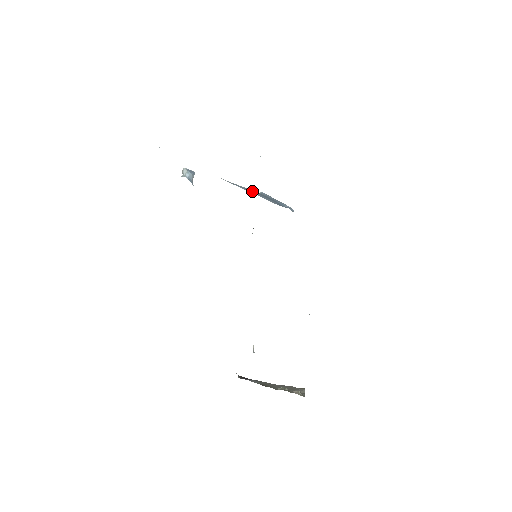
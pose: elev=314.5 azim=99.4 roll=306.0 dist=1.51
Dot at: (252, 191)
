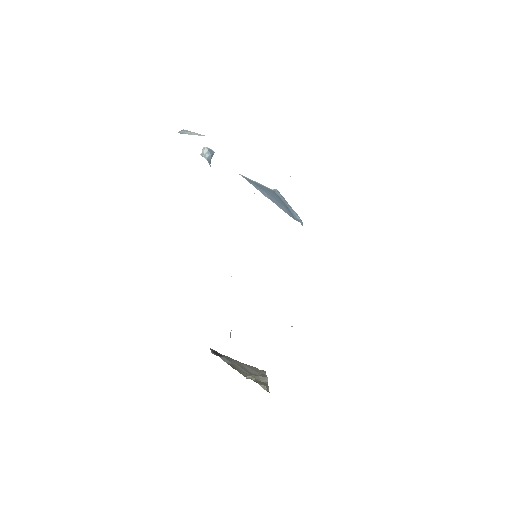
Dot at: (269, 195)
